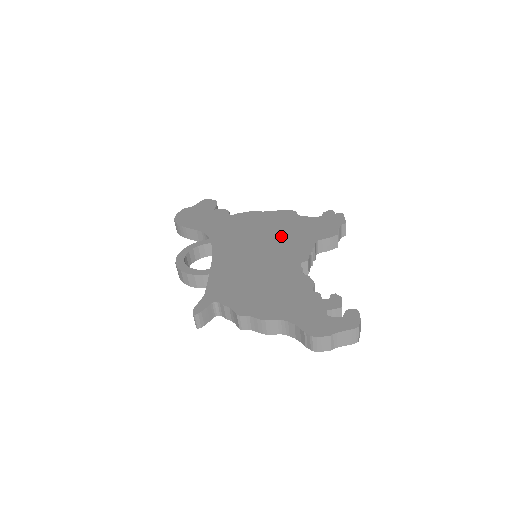
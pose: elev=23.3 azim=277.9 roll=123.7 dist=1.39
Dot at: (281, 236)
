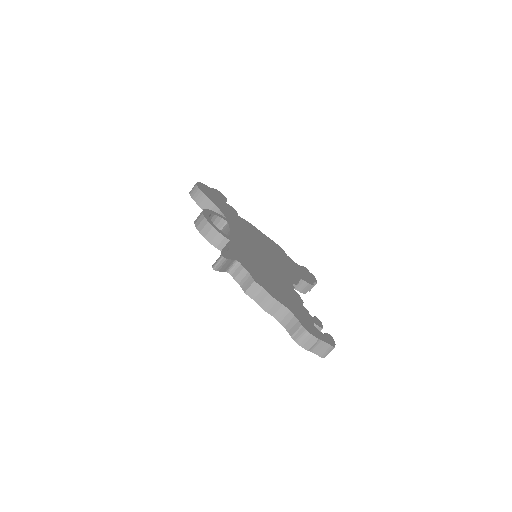
Dot at: (277, 257)
